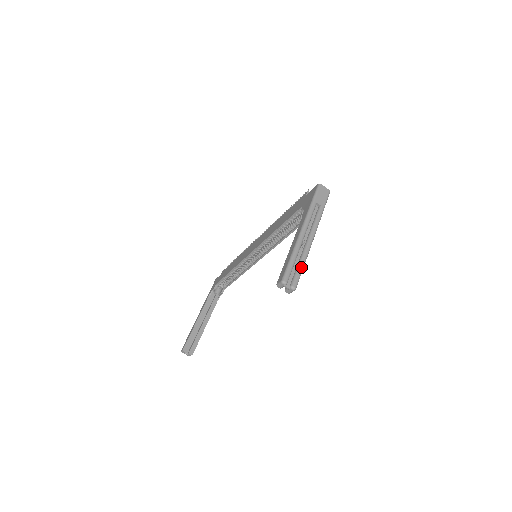
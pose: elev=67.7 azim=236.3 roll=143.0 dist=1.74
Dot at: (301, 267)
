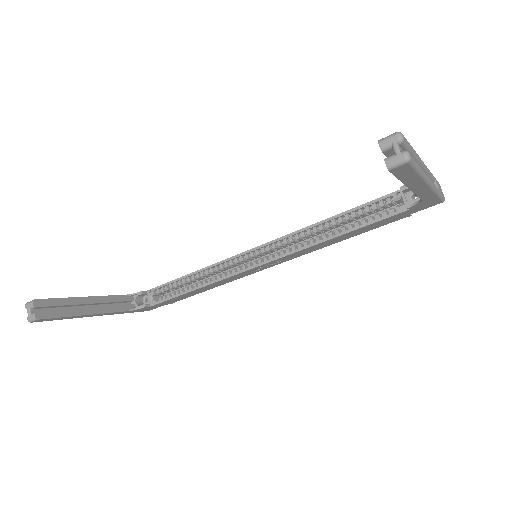
Dot at: (418, 165)
